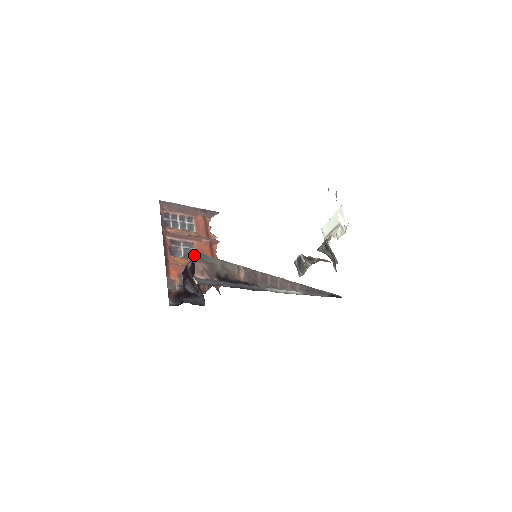
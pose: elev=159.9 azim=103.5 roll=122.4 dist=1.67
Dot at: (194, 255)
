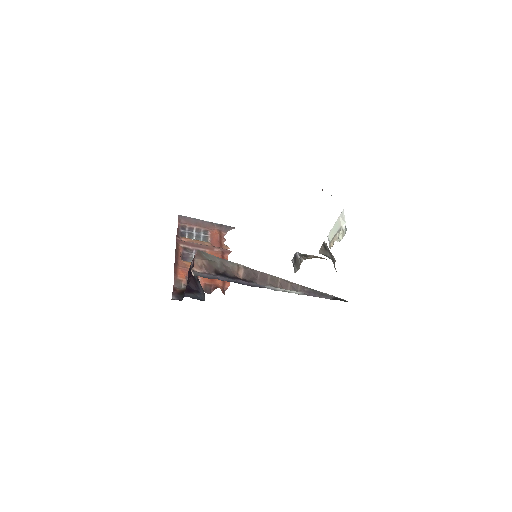
Dot at: (195, 253)
